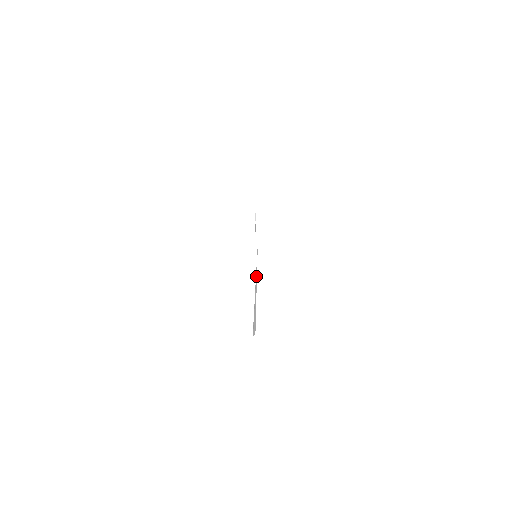
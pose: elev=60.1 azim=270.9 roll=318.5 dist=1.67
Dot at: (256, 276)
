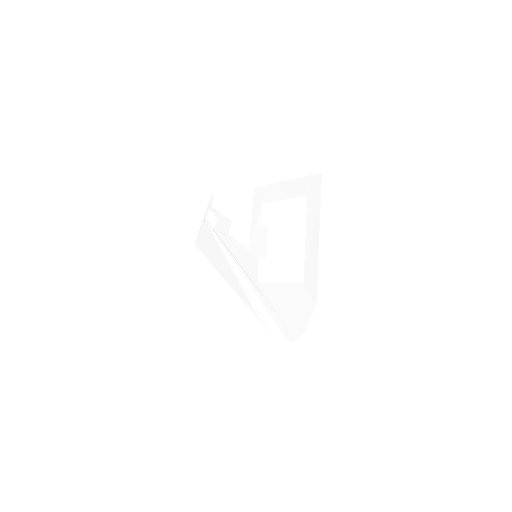
Dot at: (236, 268)
